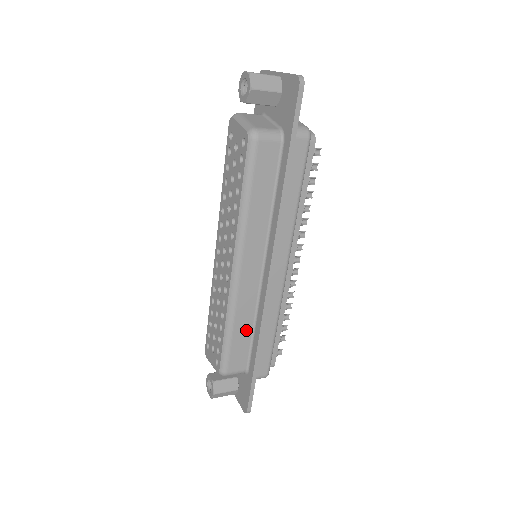
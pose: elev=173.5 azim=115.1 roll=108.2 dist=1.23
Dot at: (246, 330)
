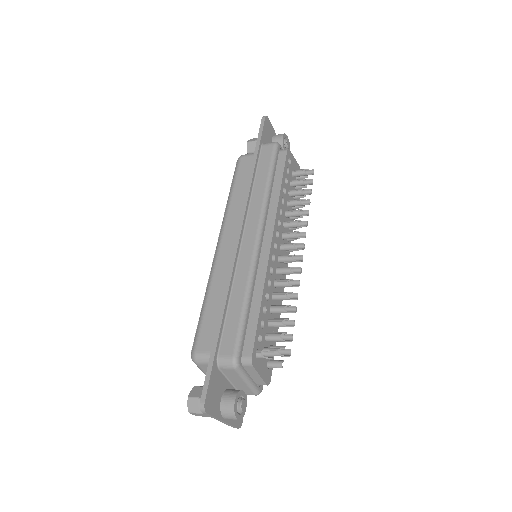
Dot at: (220, 302)
